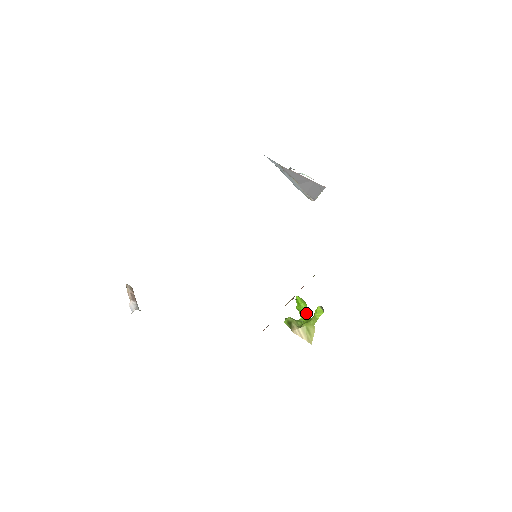
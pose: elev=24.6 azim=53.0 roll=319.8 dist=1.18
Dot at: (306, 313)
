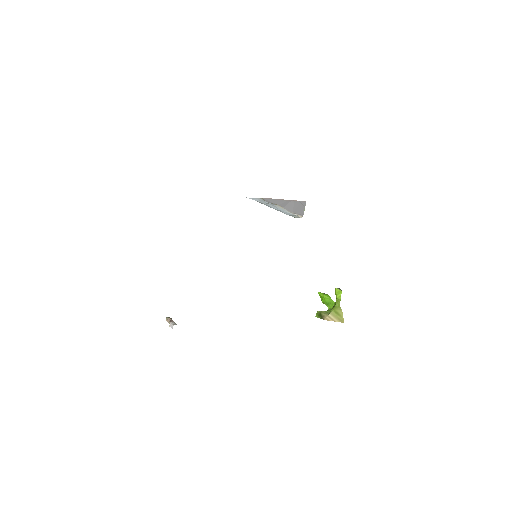
Dot at: (331, 301)
